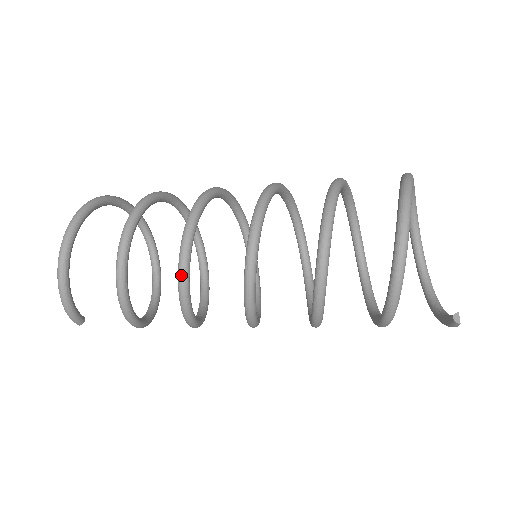
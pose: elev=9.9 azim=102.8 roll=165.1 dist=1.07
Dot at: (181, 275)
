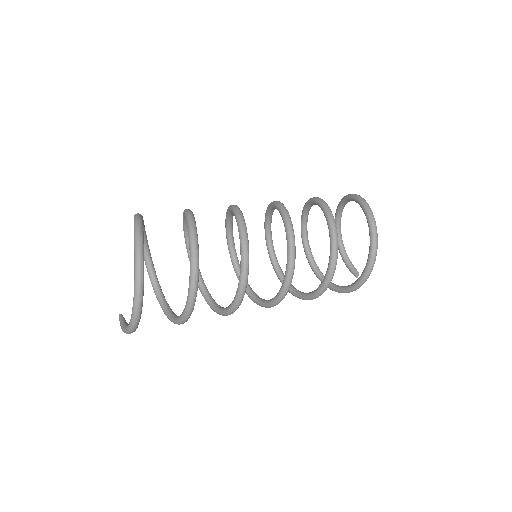
Dot at: occluded
